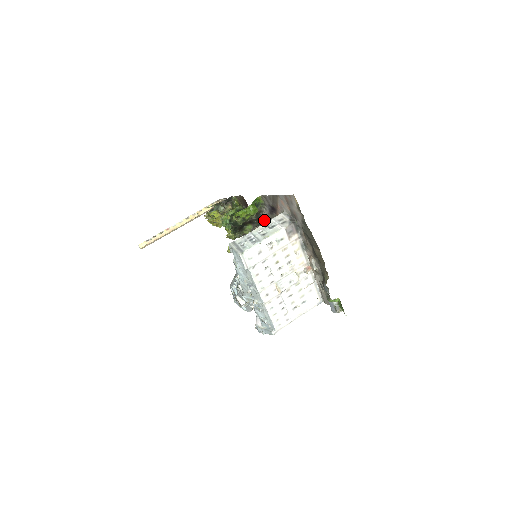
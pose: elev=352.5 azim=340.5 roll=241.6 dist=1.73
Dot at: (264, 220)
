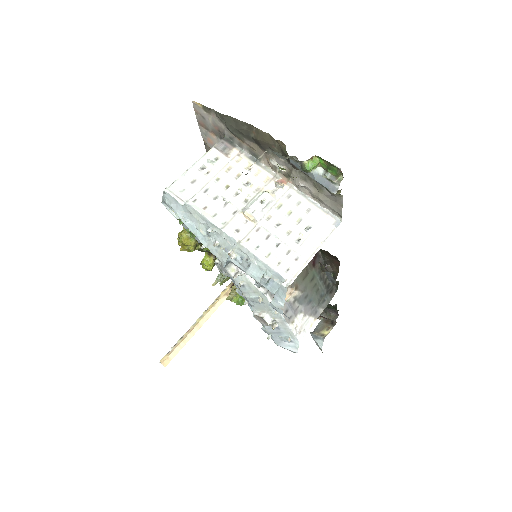
Dot at: occluded
